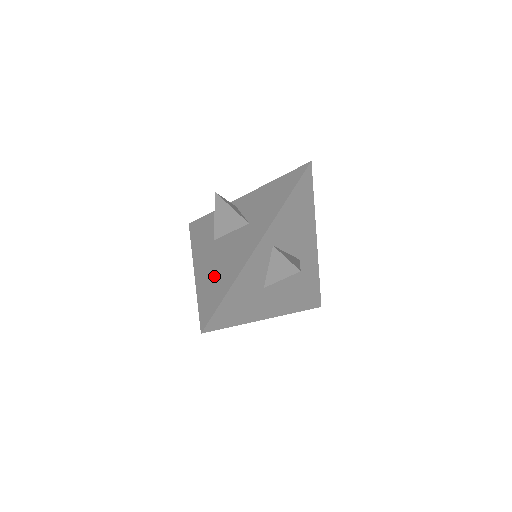
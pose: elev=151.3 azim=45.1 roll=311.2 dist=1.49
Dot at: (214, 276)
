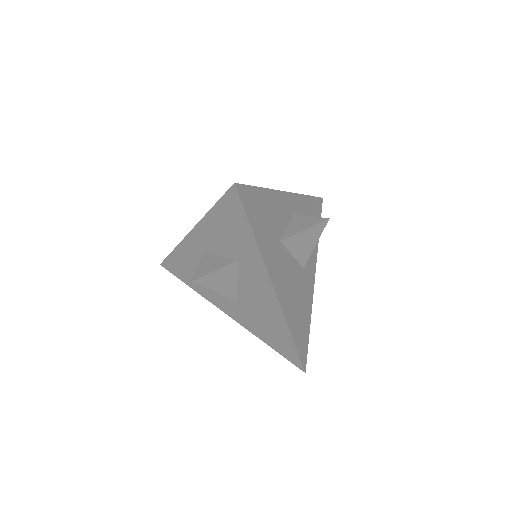
Dot at: occluded
